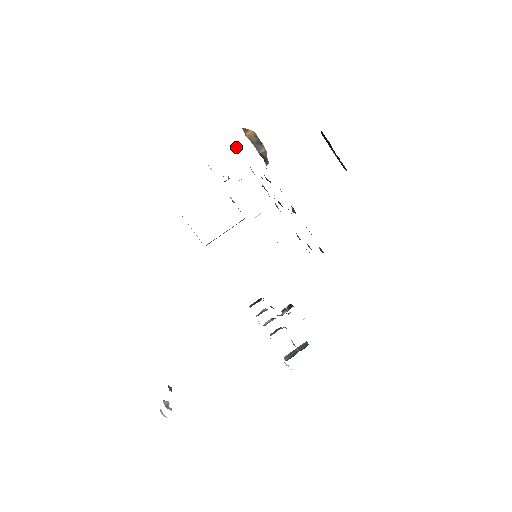
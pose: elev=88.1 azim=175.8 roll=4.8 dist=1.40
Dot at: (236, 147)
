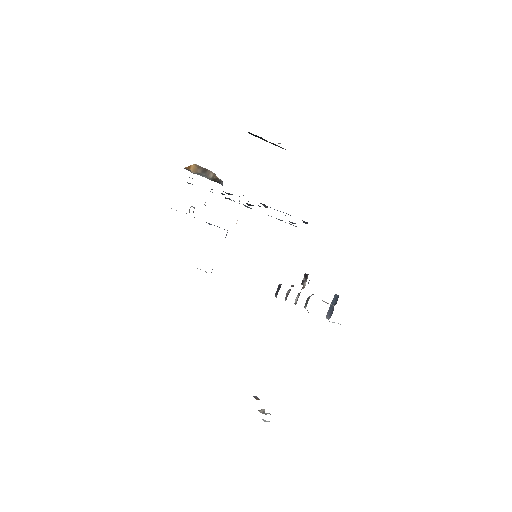
Dot at: occluded
